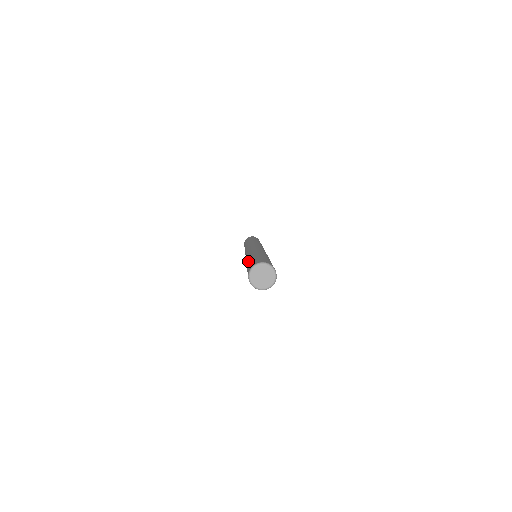
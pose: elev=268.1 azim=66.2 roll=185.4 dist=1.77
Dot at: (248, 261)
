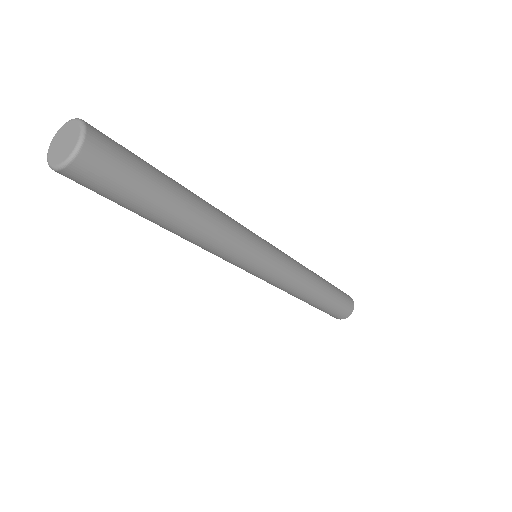
Dot at: occluded
